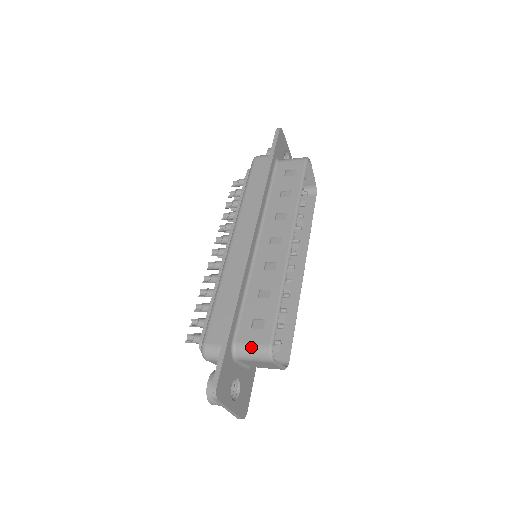
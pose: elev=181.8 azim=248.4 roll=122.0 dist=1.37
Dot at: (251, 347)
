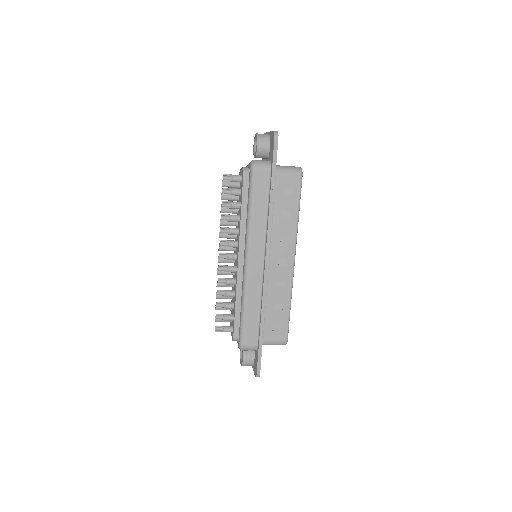
Dot at: (274, 343)
